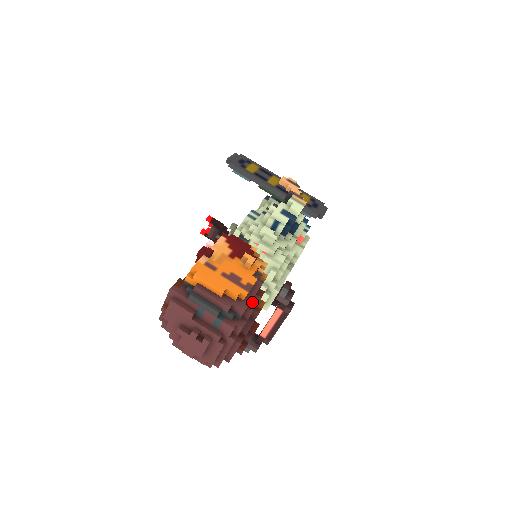
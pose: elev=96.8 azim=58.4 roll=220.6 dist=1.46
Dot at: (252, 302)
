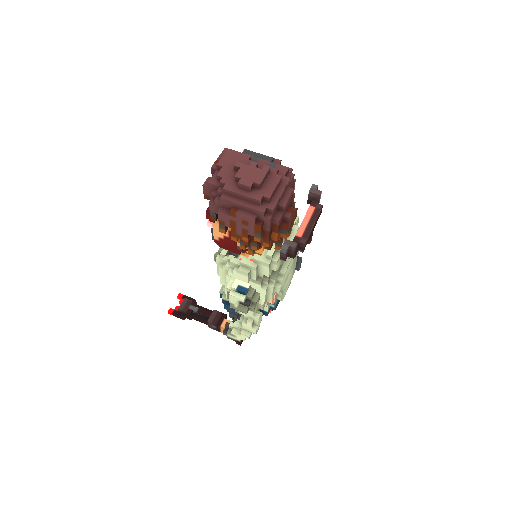
Dot at: occluded
